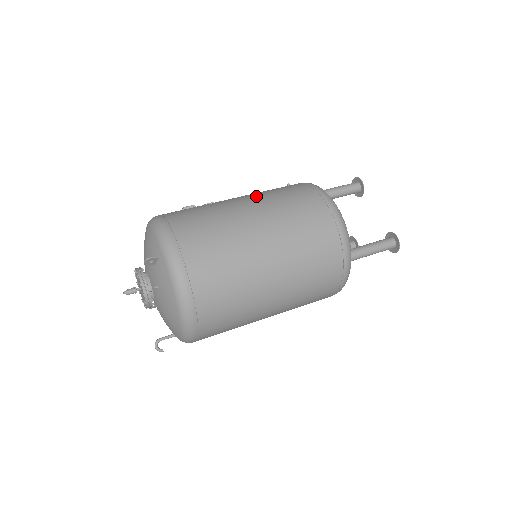
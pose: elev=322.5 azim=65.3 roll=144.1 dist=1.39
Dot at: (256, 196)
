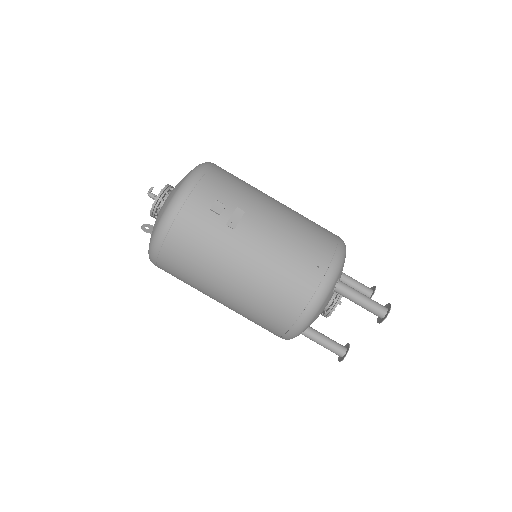
Dot at: (262, 263)
